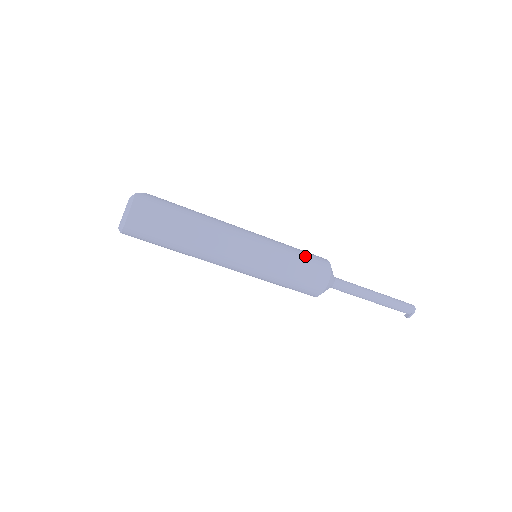
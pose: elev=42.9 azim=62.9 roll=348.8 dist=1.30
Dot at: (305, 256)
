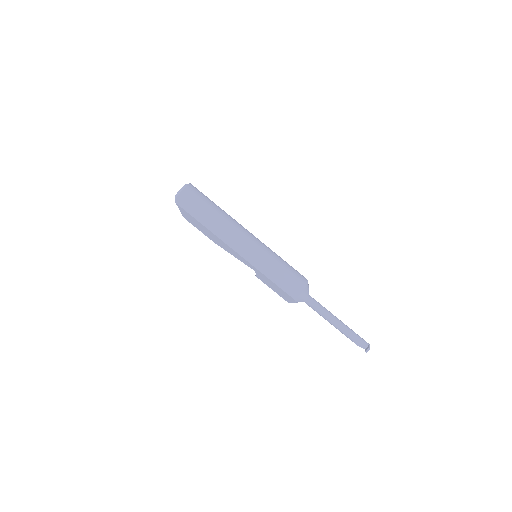
Dot at: occluded
